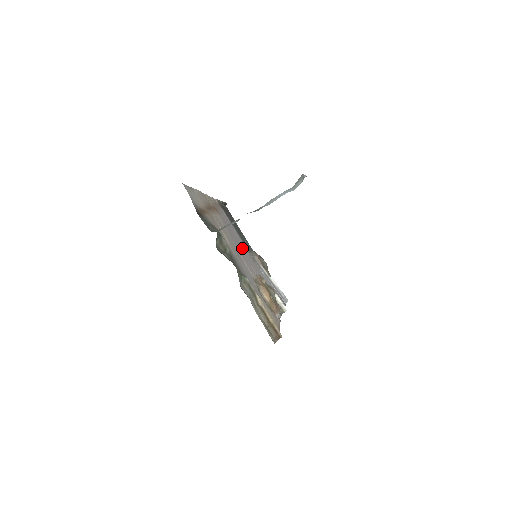
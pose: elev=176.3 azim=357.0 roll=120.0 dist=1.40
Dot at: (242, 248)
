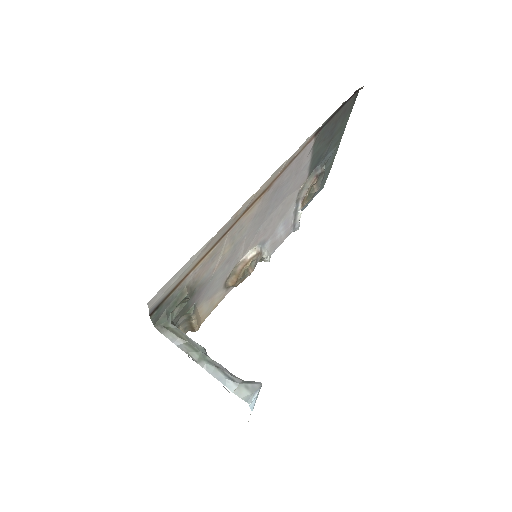
Dot at: (279, 204)
